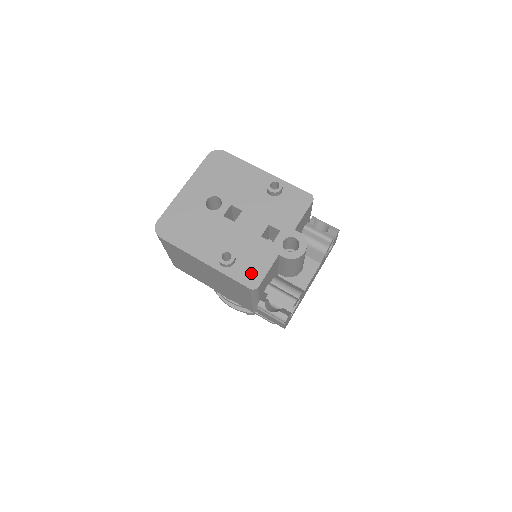
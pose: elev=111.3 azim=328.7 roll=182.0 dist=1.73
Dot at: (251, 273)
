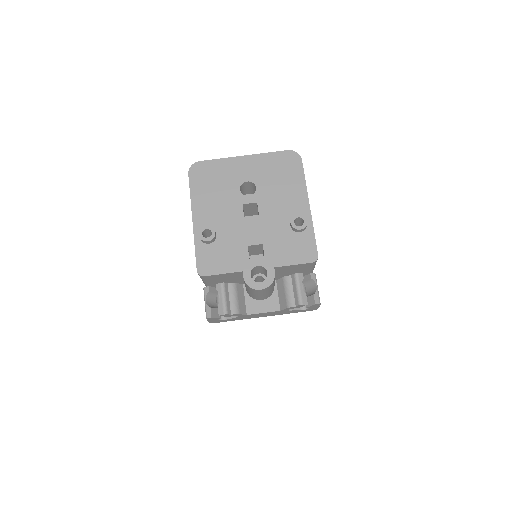
Dot at: (210, 262)
